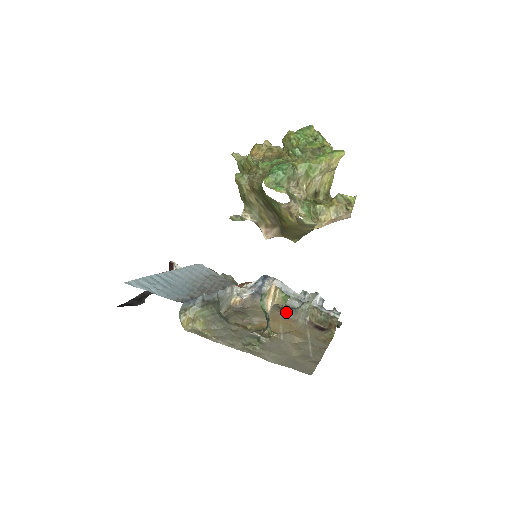
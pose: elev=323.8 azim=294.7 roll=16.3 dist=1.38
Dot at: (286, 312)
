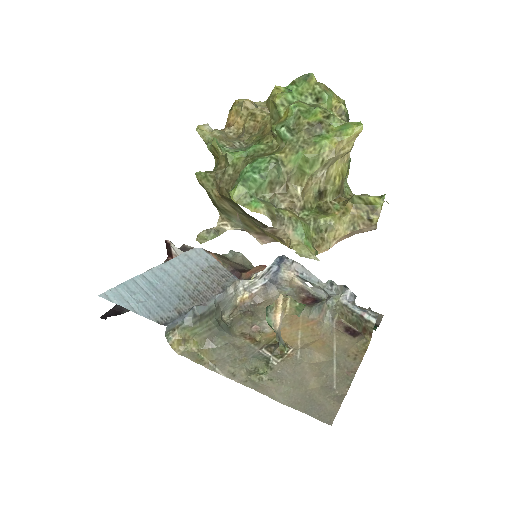
Dot at: (308, 307)
